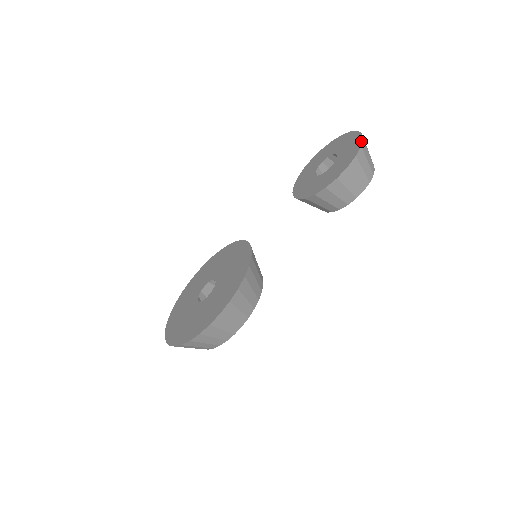
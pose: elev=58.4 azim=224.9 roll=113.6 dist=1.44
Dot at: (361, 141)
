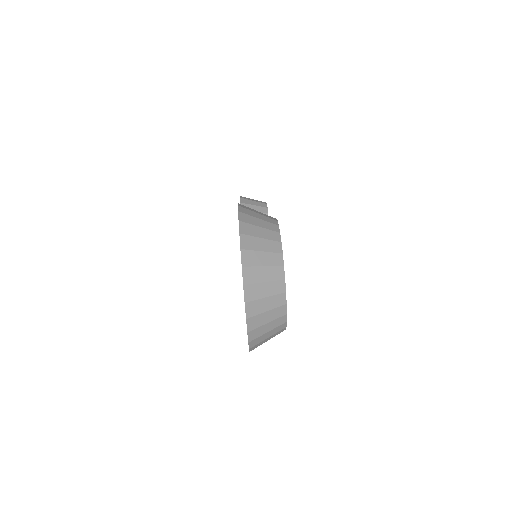
Dot at: occluded
